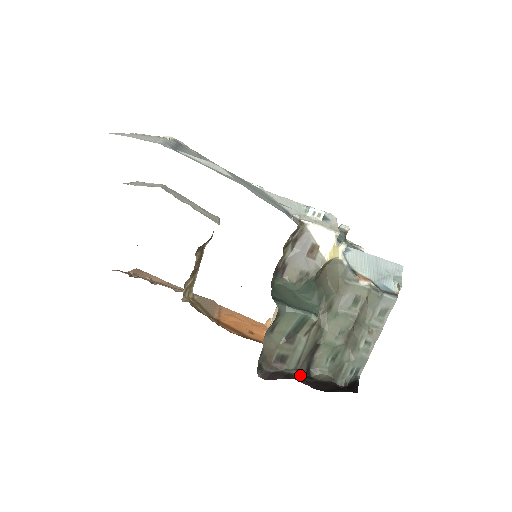
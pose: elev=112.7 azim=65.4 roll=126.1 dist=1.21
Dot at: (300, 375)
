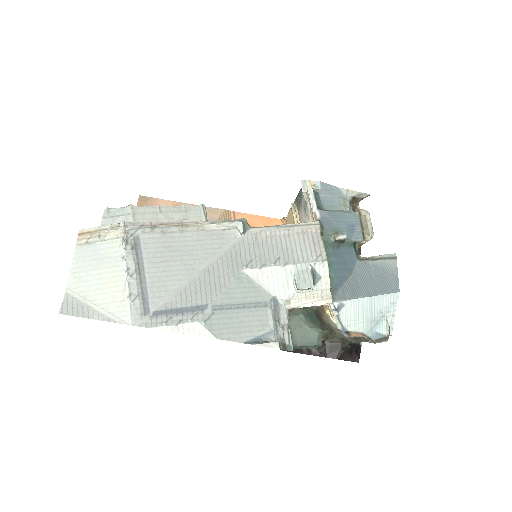
Dot at: (316, 349)
